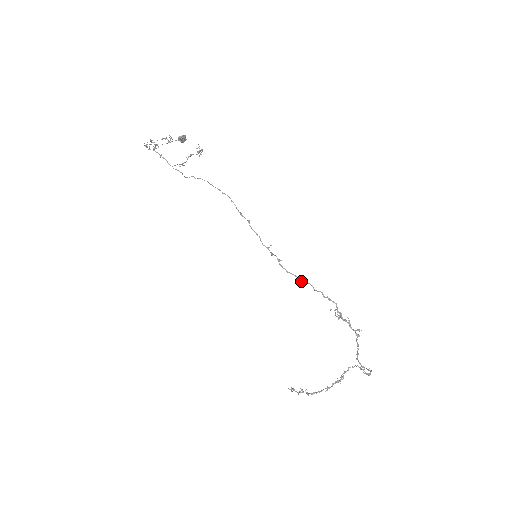
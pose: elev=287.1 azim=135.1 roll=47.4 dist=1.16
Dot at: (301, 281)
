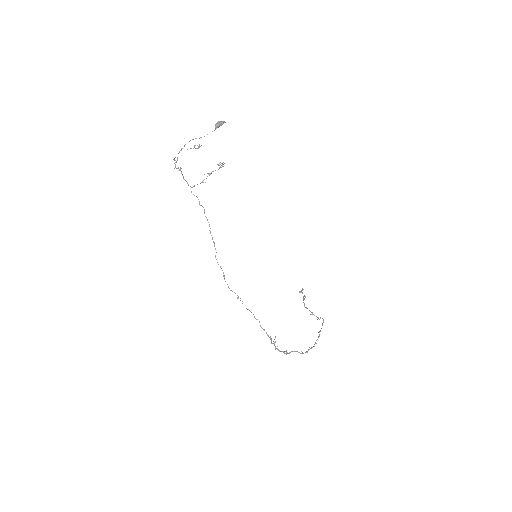
Dot at: (254, 317)
